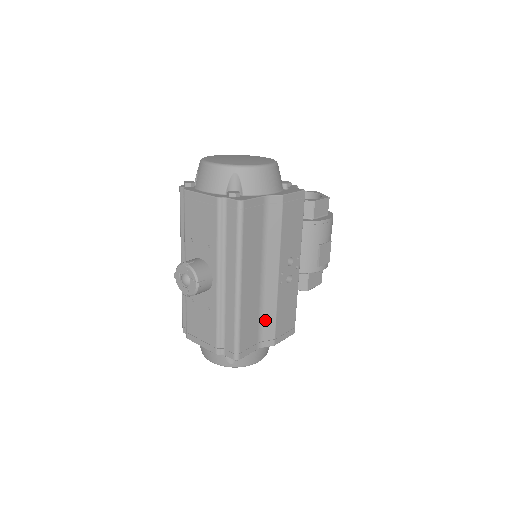
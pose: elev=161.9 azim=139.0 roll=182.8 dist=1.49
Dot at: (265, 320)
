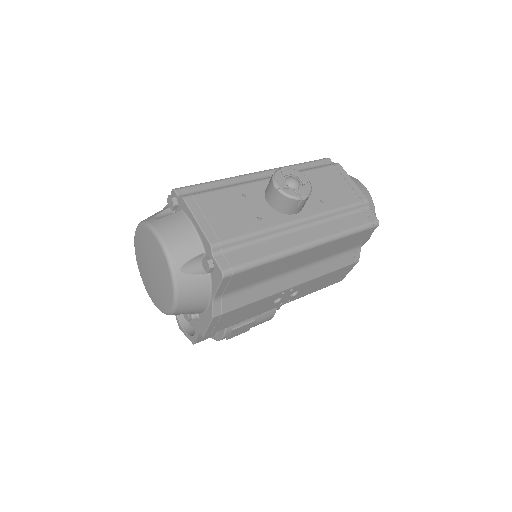
Dot at: (248, 292)
